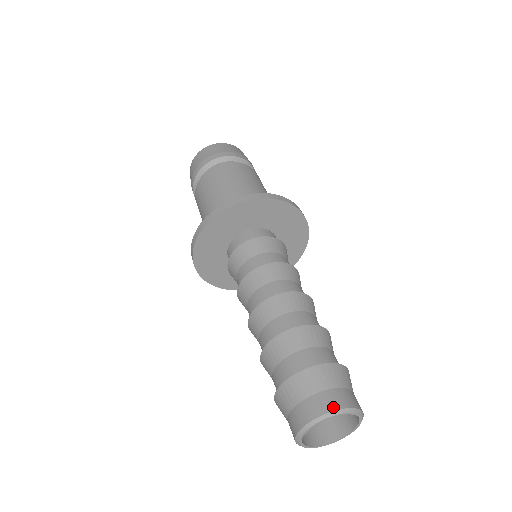
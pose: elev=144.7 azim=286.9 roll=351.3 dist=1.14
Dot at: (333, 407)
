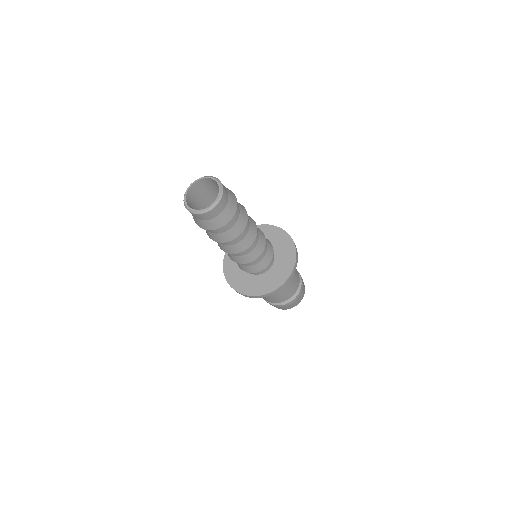
Dot at: (207, 177)
